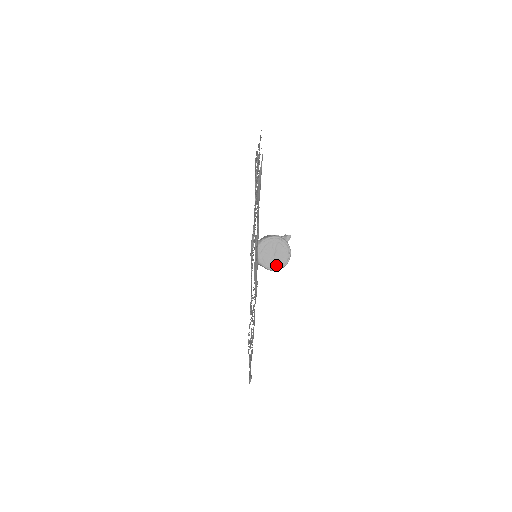
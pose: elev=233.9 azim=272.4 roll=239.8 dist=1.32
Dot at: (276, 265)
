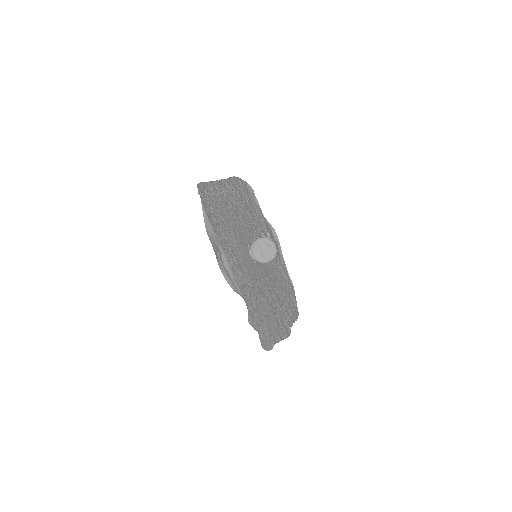
Dot at: (268, 258)
